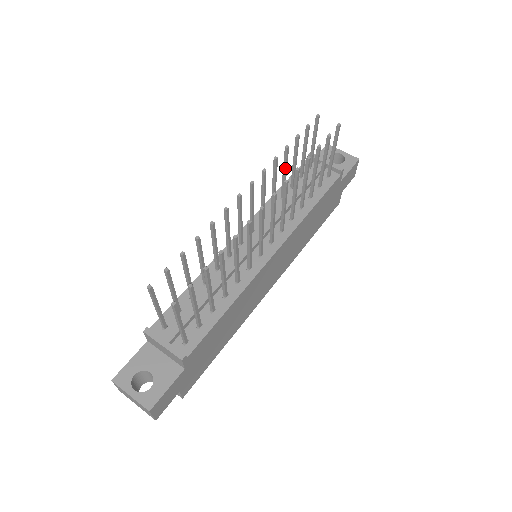
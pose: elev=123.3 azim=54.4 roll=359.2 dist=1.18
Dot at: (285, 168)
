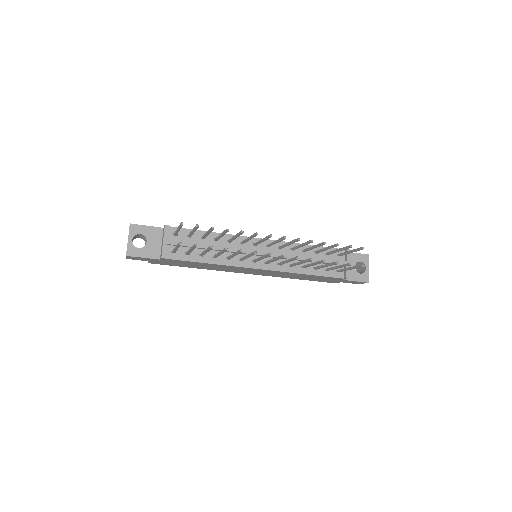
Dot at: (316, 246)
